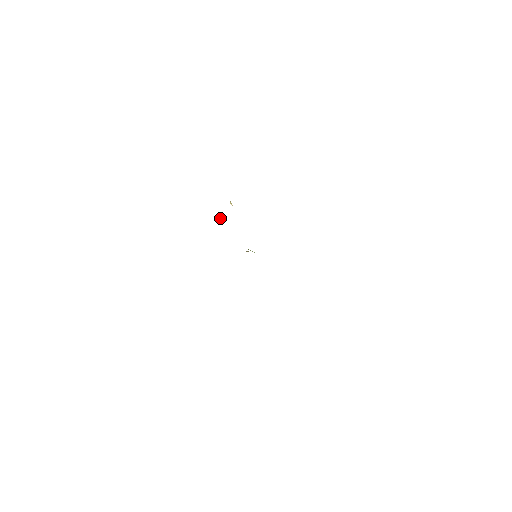
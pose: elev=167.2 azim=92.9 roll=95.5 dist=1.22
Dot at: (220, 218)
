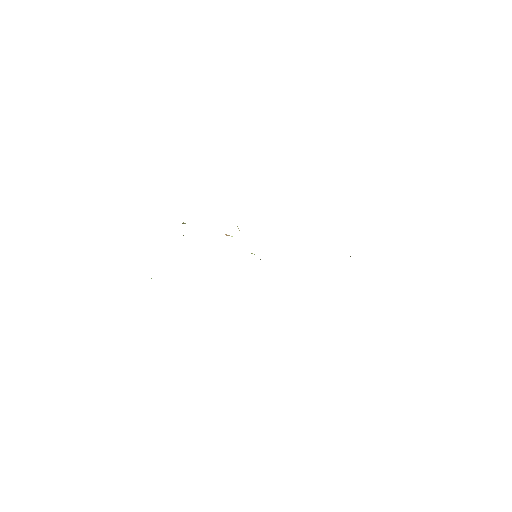
Dot at: occluded
